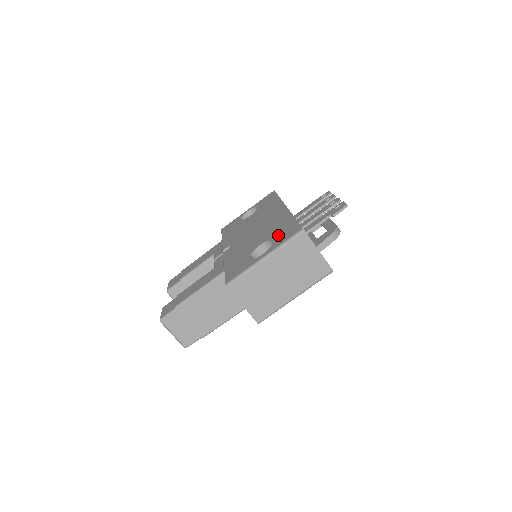
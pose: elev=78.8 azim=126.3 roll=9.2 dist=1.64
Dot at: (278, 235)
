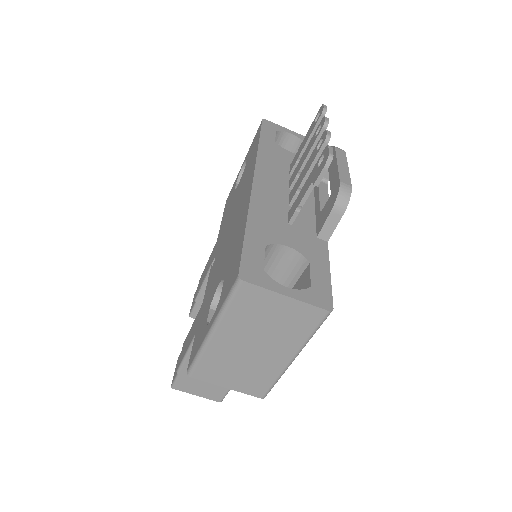
Dot at: (227, 273)
